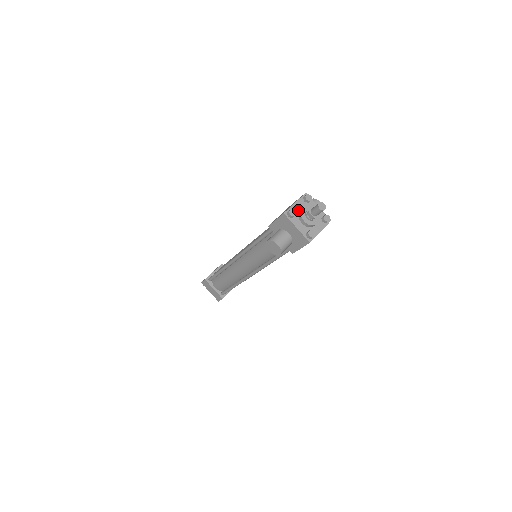
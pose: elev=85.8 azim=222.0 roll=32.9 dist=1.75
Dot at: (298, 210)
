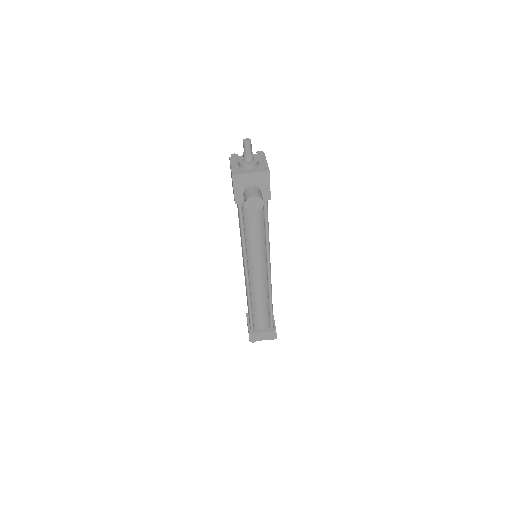
Dot at: occluded
